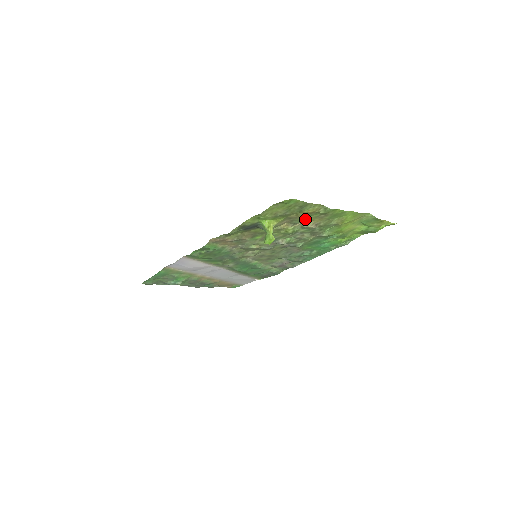
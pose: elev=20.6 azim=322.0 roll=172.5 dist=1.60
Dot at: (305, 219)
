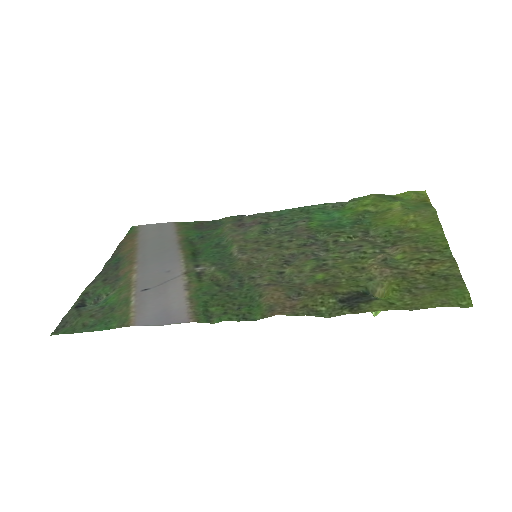
Dot at: (406, 260)
